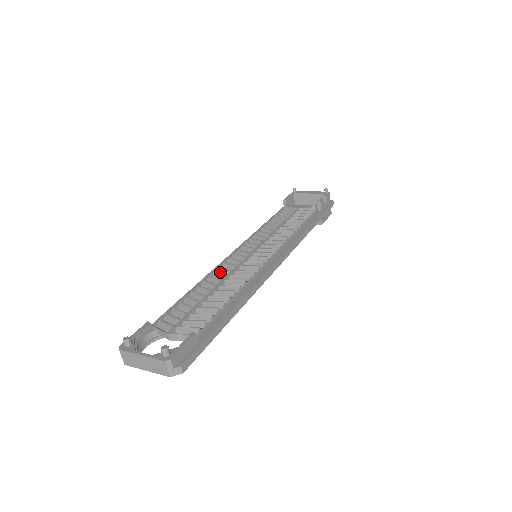
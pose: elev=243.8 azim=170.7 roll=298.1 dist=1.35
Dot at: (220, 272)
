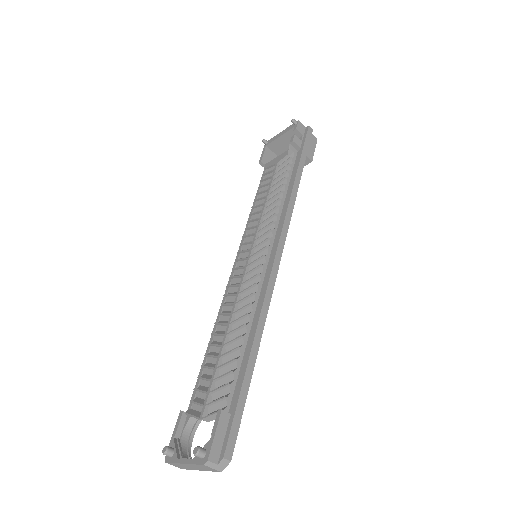
Dot at: (227, 303)
